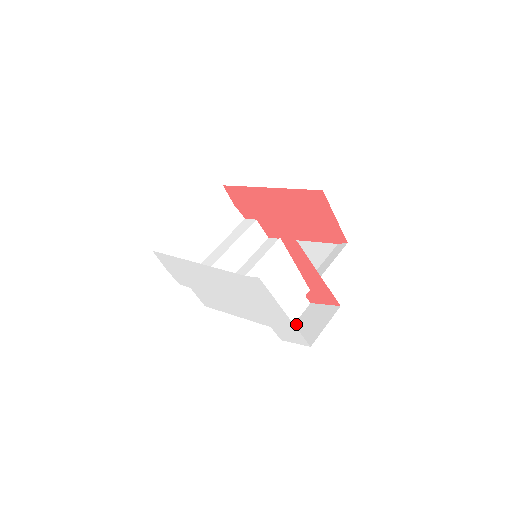
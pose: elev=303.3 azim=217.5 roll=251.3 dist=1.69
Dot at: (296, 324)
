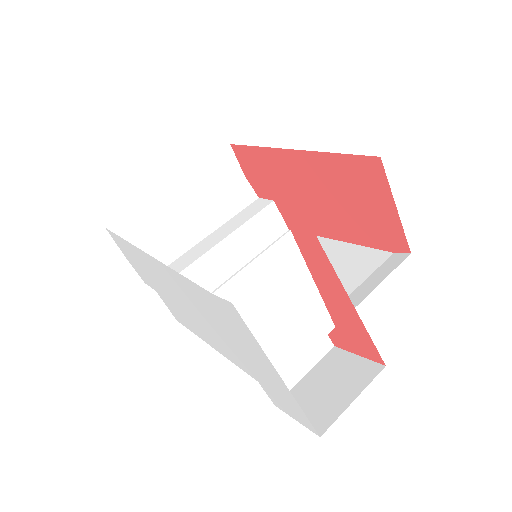
Dot at: (304, 381)
